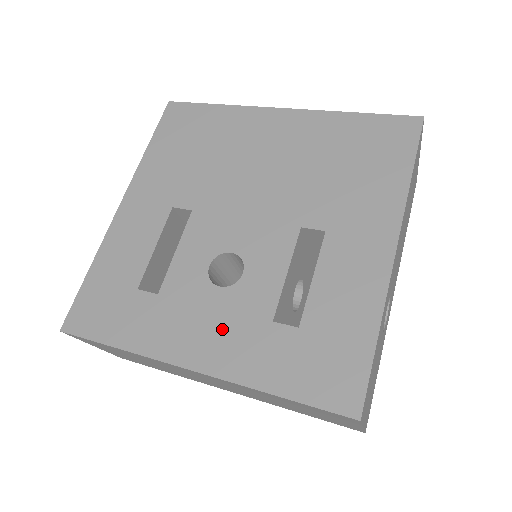
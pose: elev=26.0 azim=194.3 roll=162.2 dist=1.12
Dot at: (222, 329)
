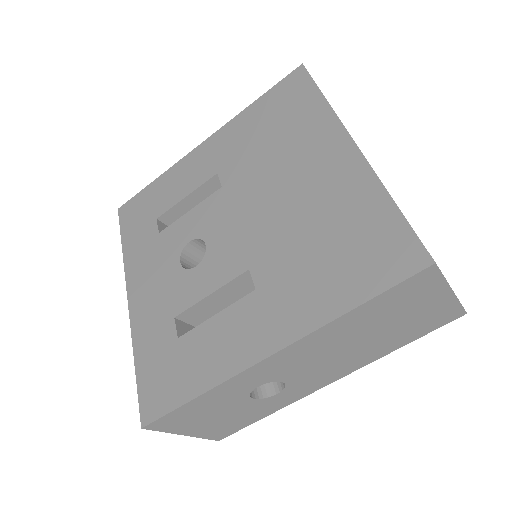
Dot at: (156, 292)
